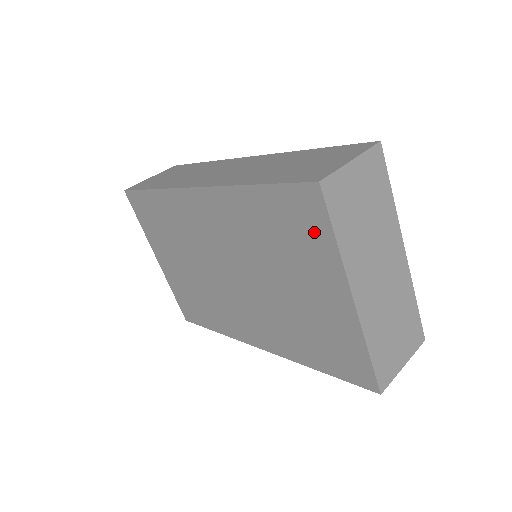
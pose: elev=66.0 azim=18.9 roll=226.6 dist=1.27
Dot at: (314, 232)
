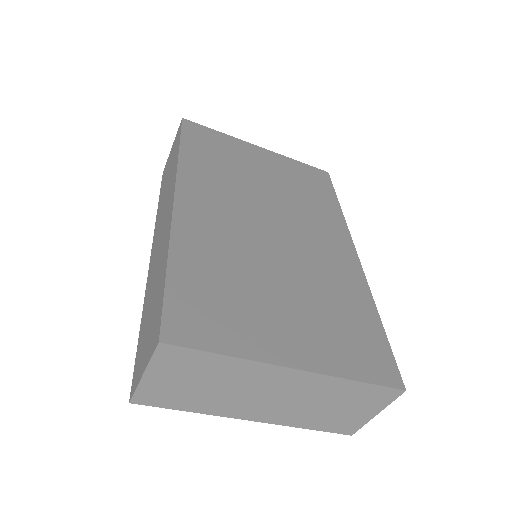
Dot at: occluded
